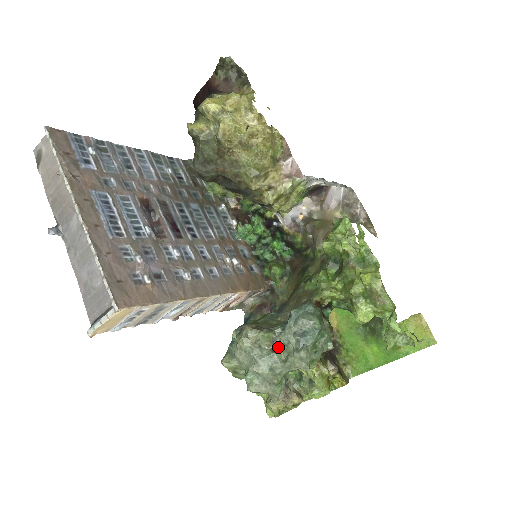
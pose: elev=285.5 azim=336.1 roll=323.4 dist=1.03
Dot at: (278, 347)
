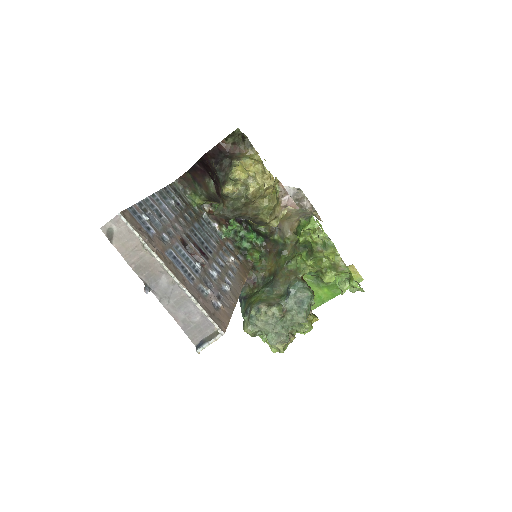
Dot at: (285, 313)
